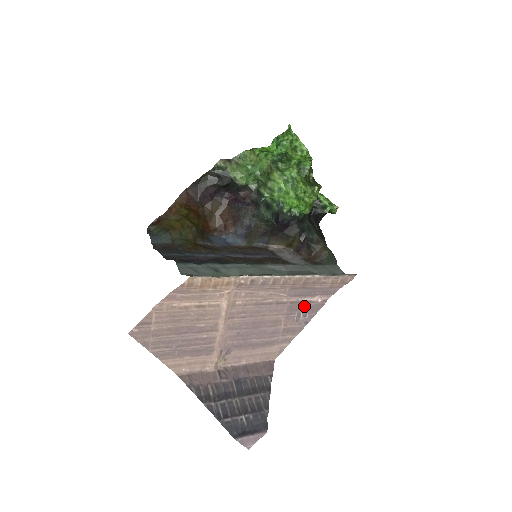
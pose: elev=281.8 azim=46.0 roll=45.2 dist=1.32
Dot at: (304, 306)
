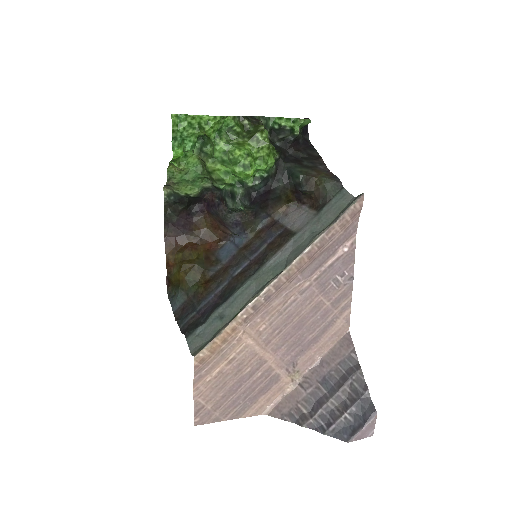
Dot at: (333, 269)
